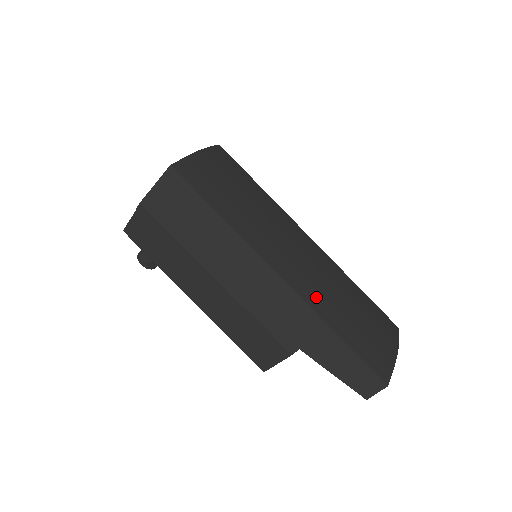
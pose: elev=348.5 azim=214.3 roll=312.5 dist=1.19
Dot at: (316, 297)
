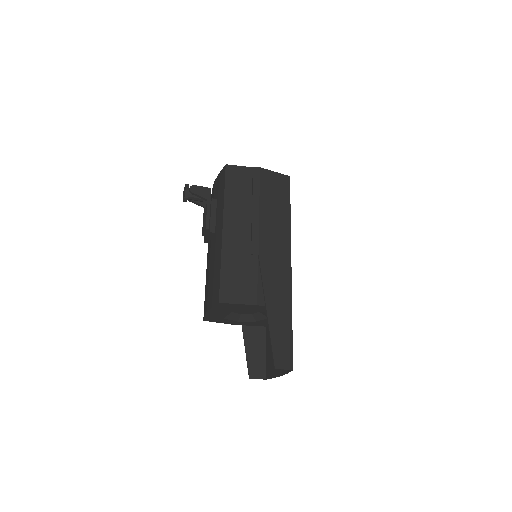
Dot at: occluded
